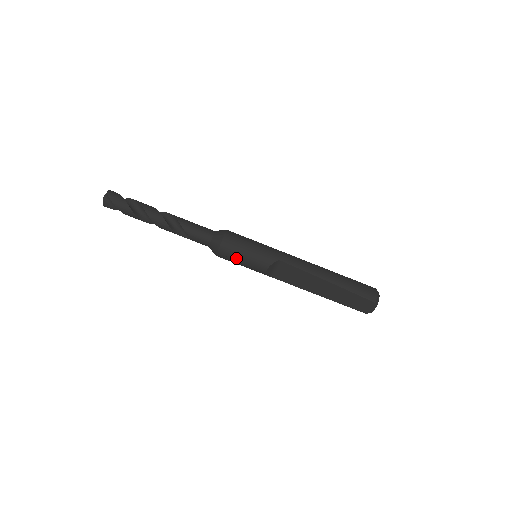
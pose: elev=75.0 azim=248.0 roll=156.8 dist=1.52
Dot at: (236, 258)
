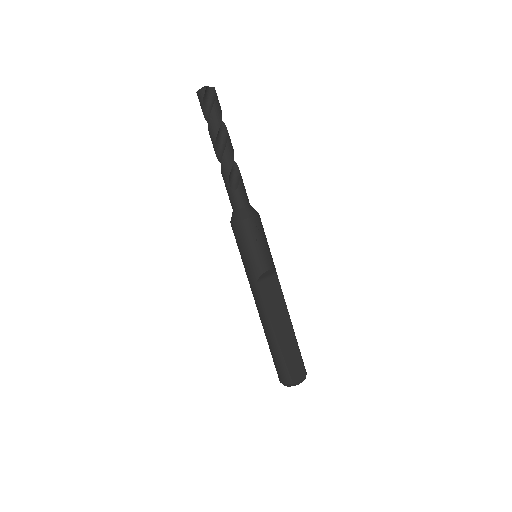
Dot at: (258, 237)
